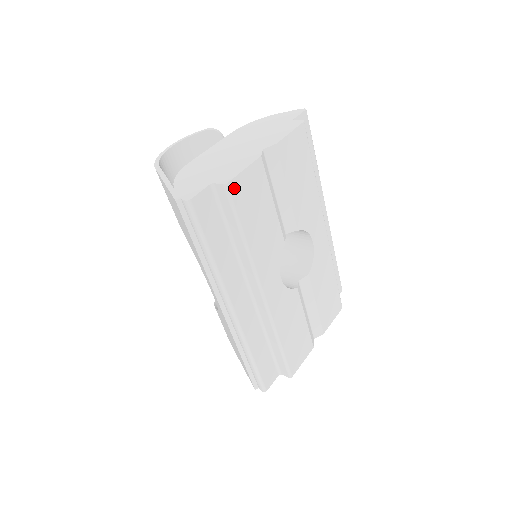
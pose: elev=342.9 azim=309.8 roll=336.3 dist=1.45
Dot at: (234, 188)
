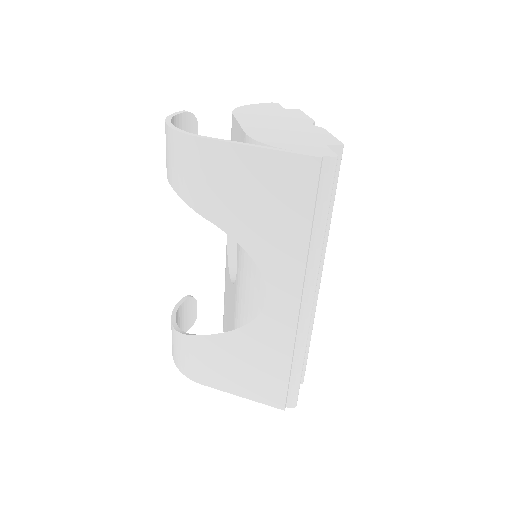
Dot at: occluded
